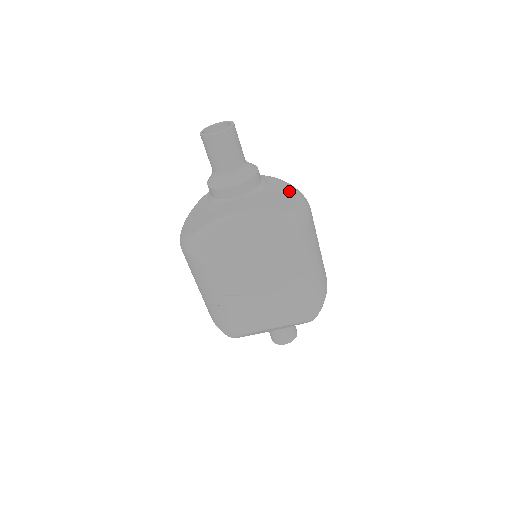
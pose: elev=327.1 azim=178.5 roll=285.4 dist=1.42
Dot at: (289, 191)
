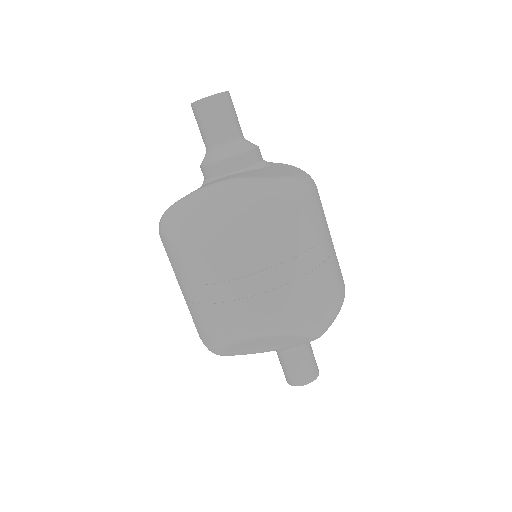
Dot at: (291, 169)
